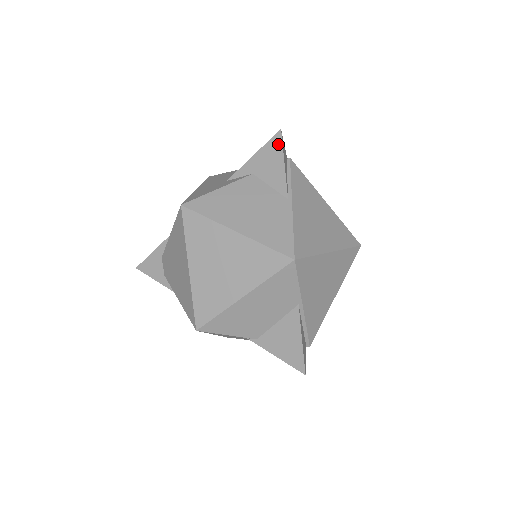
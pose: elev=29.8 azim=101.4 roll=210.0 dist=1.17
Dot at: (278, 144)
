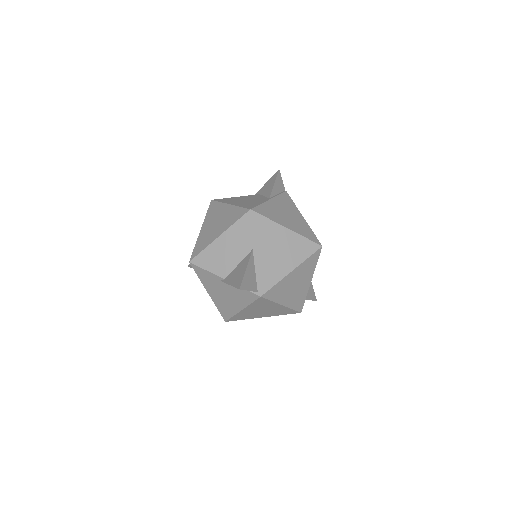
Dot at: (275, 176)
